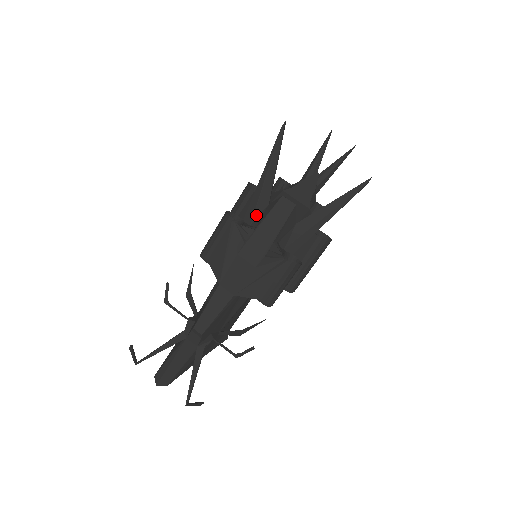
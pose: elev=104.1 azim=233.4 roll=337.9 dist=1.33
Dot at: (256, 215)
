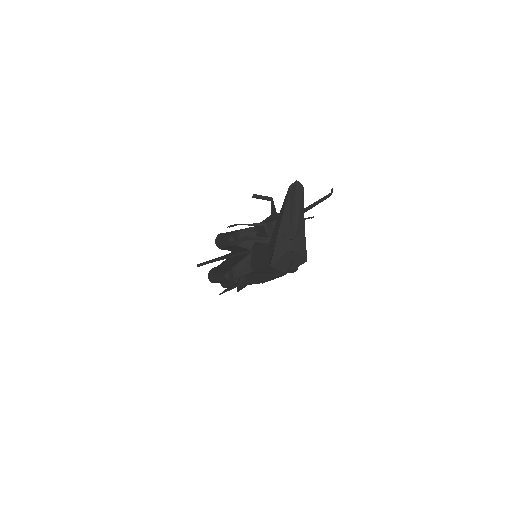
Dot at: occluded
